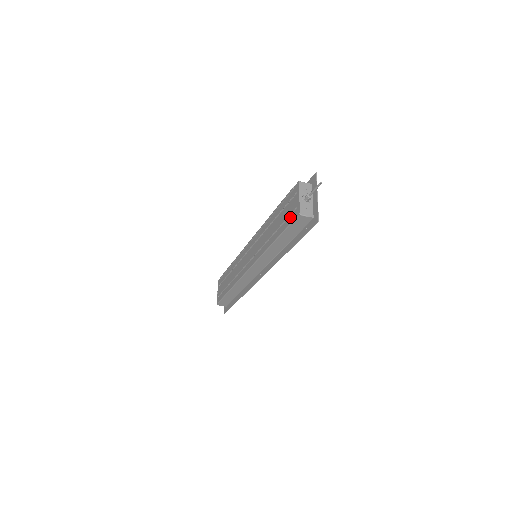
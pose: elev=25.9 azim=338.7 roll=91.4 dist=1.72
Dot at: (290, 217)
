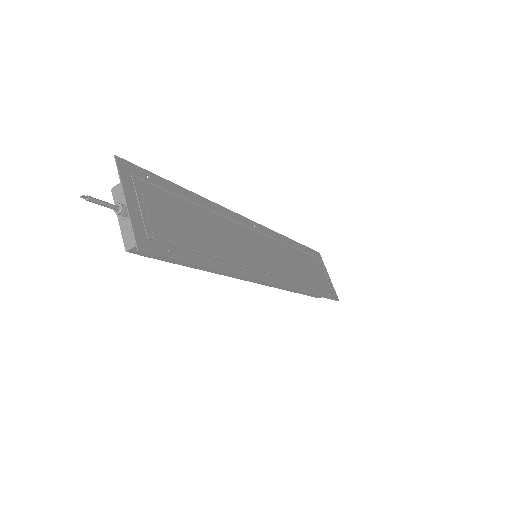
Dot at: occluded
